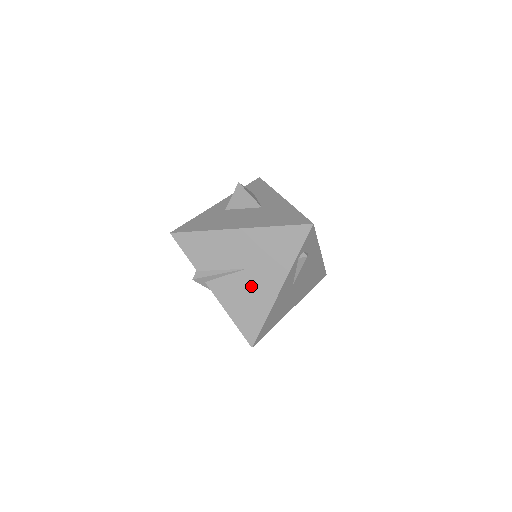
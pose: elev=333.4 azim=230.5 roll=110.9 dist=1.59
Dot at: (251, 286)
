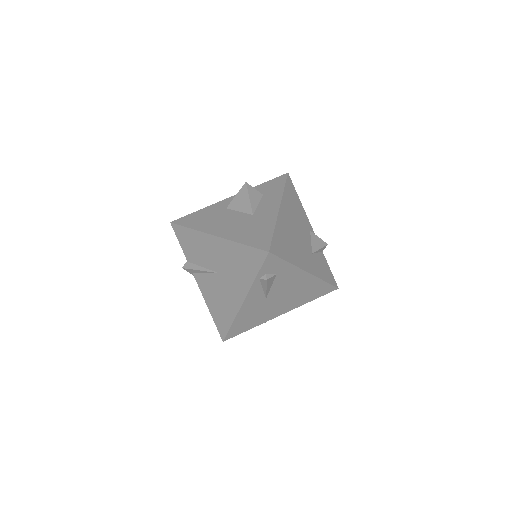
Dot at: (222, 290)
